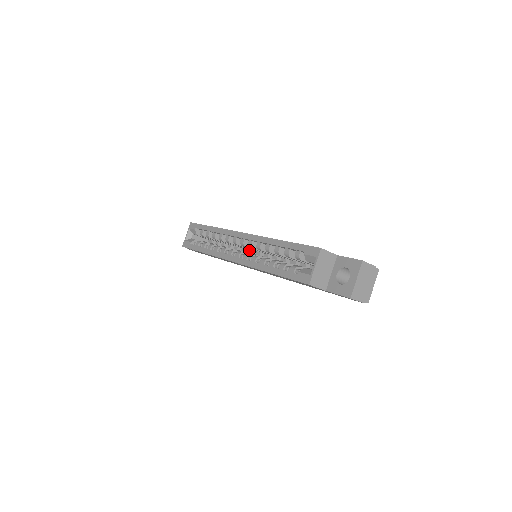
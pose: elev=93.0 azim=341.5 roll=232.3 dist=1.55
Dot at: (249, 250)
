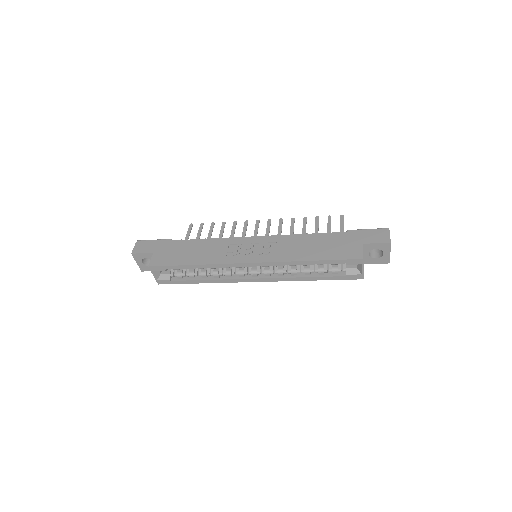
Dot at: occluded
